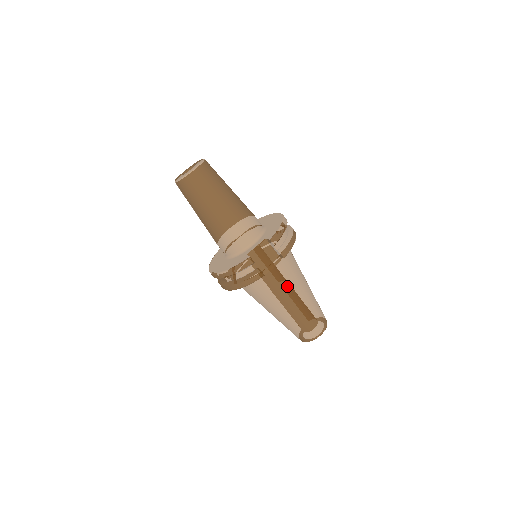
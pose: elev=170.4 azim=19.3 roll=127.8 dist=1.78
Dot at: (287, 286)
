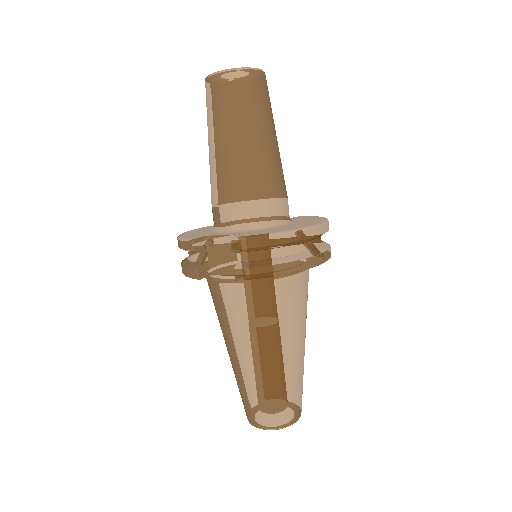
Dot at: (241, 324)
